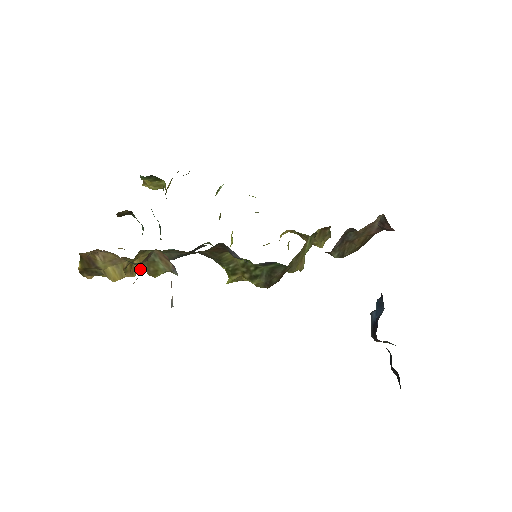
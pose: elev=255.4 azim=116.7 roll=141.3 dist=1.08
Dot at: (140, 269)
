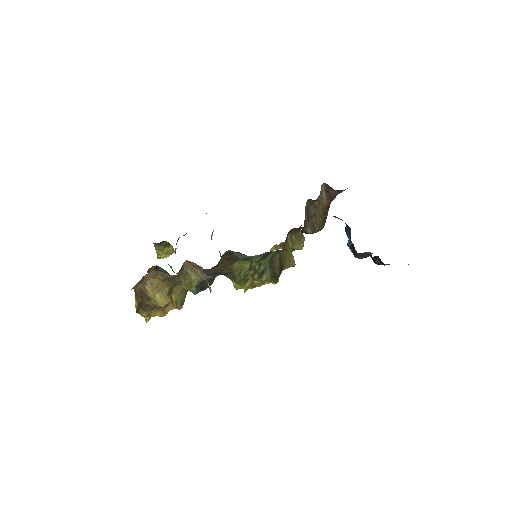
Dot at: (178, 305)
